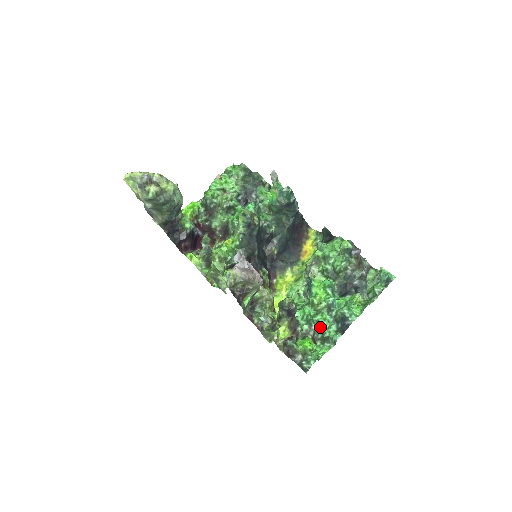
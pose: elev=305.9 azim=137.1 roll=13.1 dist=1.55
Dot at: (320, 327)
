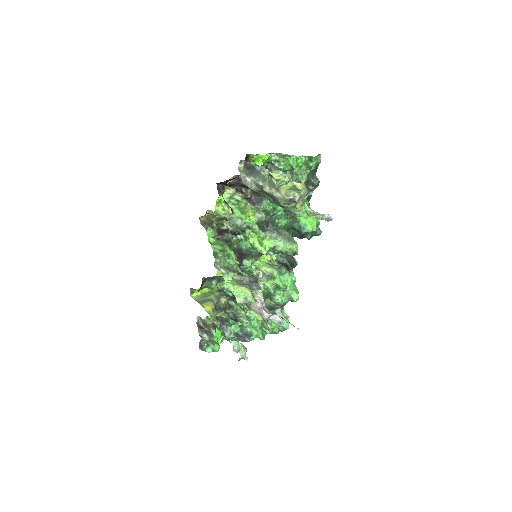
Dot at: occluded
